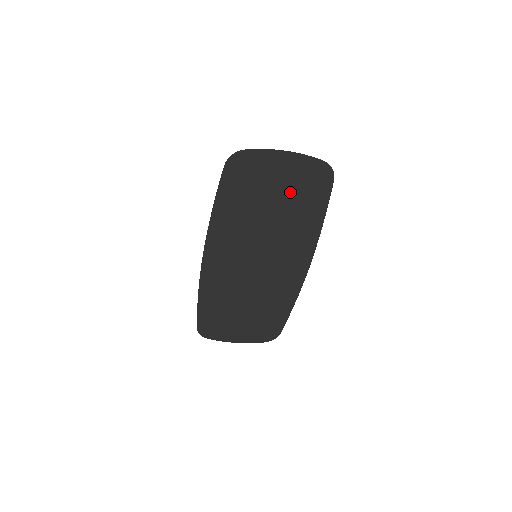
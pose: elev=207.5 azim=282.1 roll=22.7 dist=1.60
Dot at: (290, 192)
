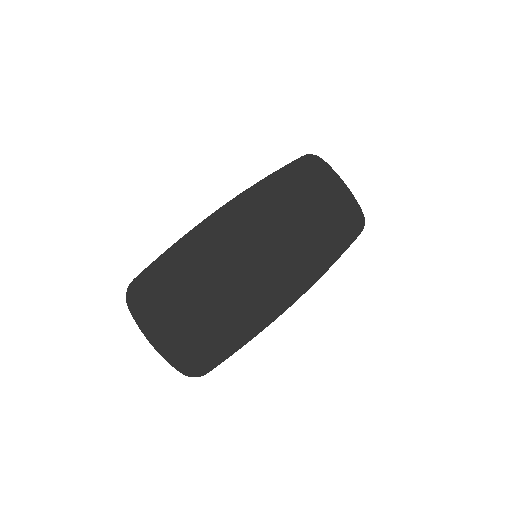
Dot at: (329, 214)
